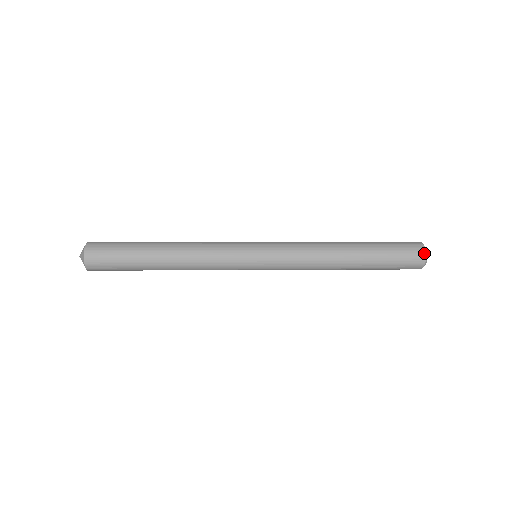
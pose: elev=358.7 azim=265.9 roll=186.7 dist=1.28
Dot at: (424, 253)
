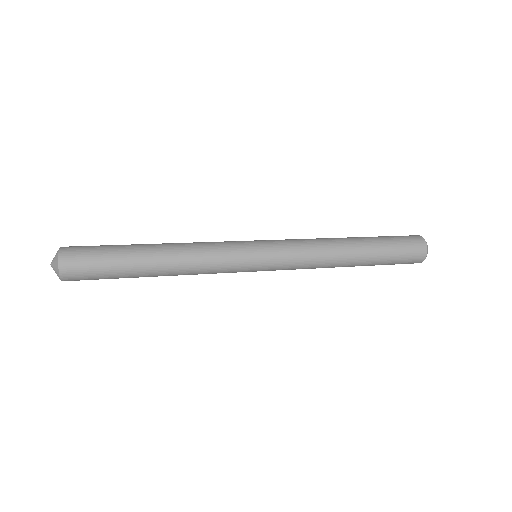
Dot at: (425, 256)
